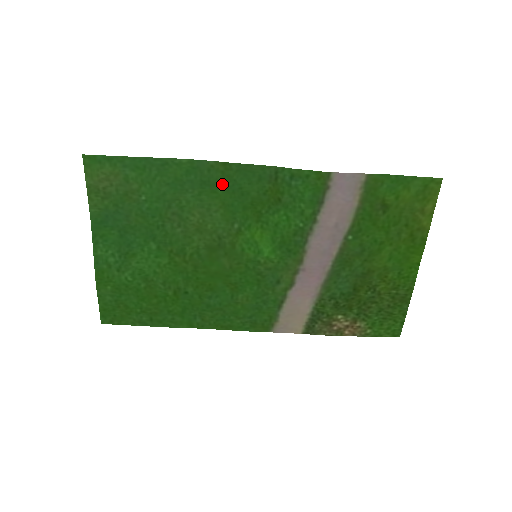
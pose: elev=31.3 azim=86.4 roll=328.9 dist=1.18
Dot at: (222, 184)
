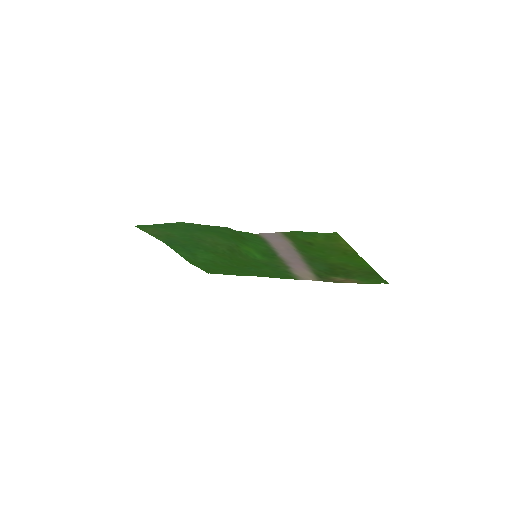
Dot at: (208, 230)
